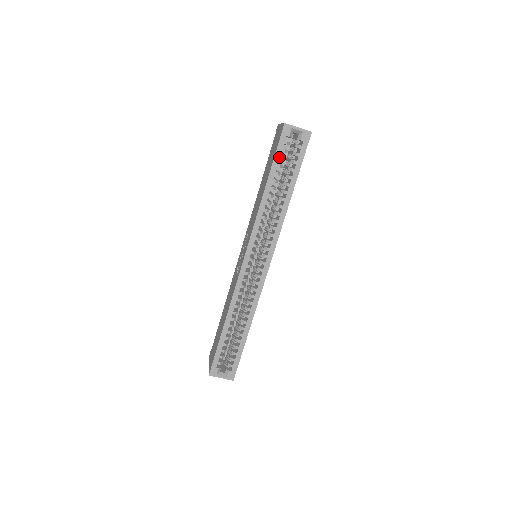
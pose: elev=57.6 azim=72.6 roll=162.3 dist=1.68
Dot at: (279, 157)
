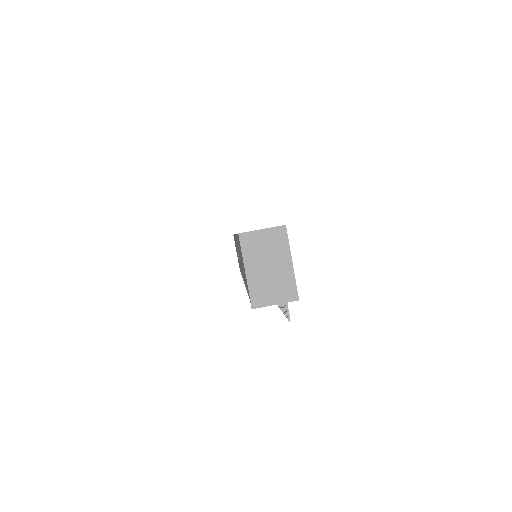
Dot at: occluded
